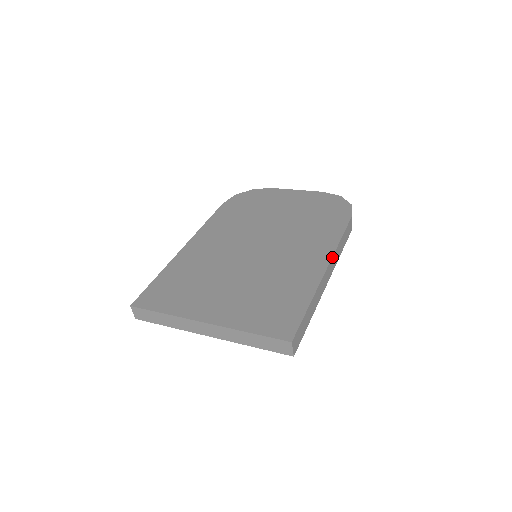
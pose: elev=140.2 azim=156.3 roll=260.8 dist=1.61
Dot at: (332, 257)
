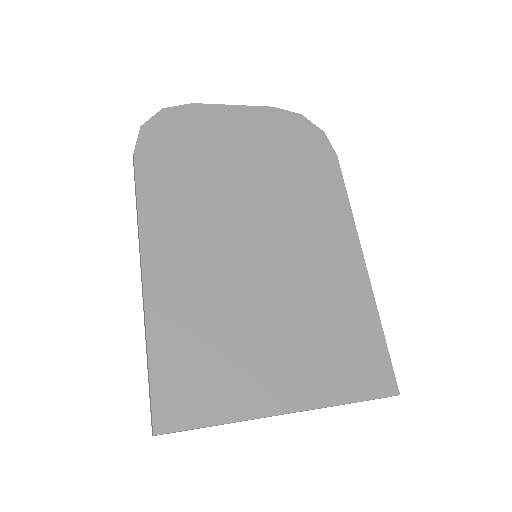
Dot at: (359, 240)
